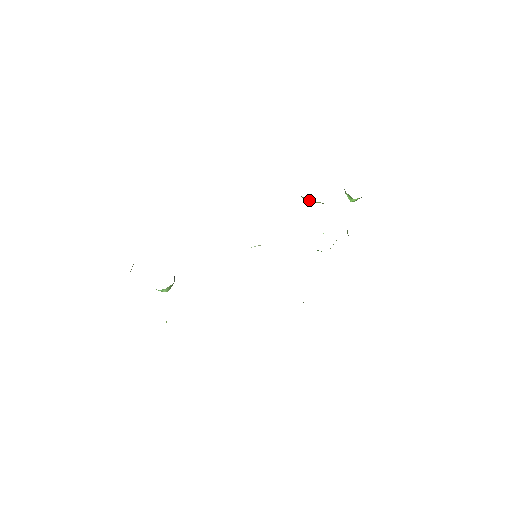
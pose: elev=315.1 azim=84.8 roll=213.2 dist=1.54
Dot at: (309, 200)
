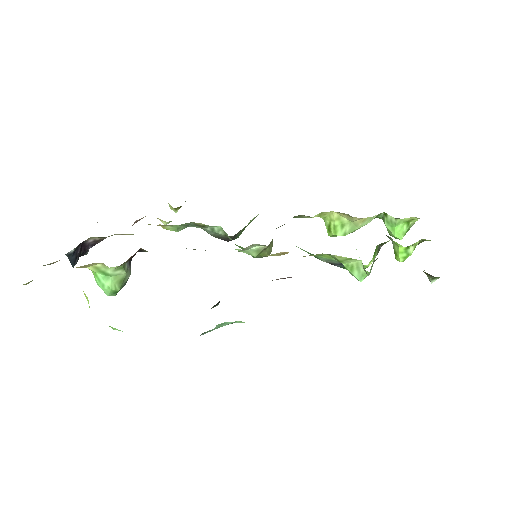
Dot at: (334, 215)
